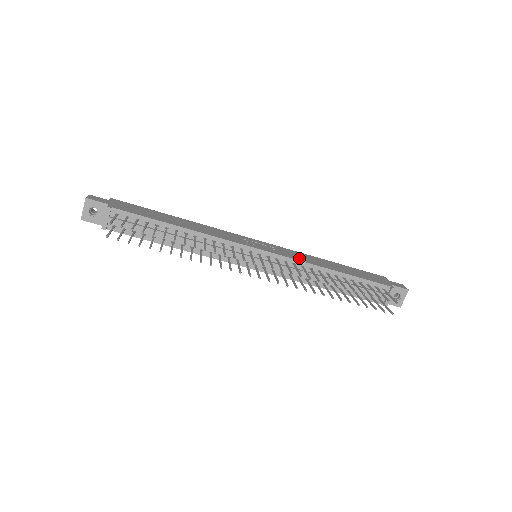
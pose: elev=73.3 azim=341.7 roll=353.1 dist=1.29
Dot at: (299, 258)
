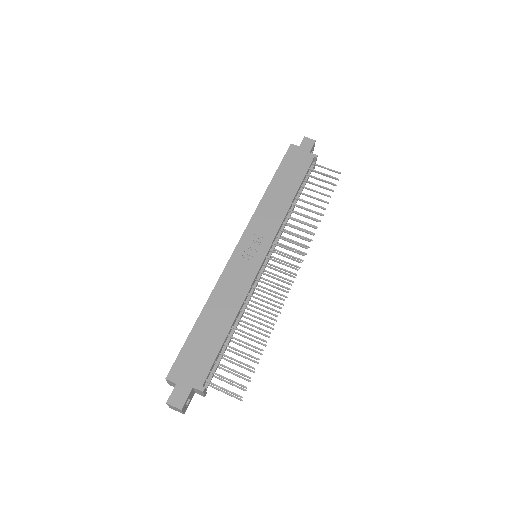
Dot at: (275, 221)
